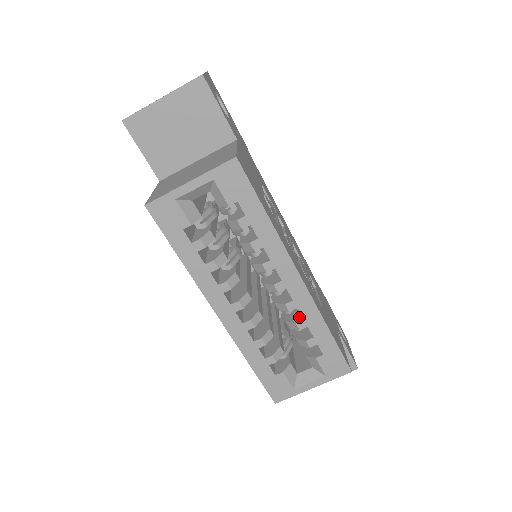
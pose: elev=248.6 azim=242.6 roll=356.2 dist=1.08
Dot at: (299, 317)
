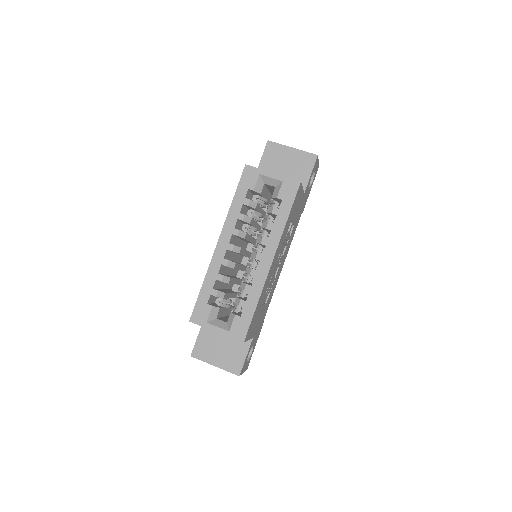
Dot at: (250, 285)
